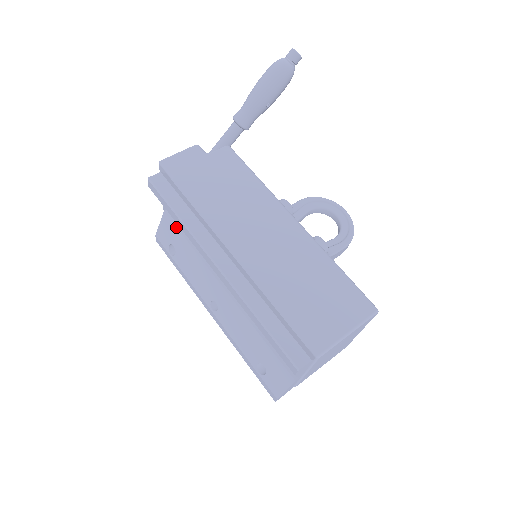
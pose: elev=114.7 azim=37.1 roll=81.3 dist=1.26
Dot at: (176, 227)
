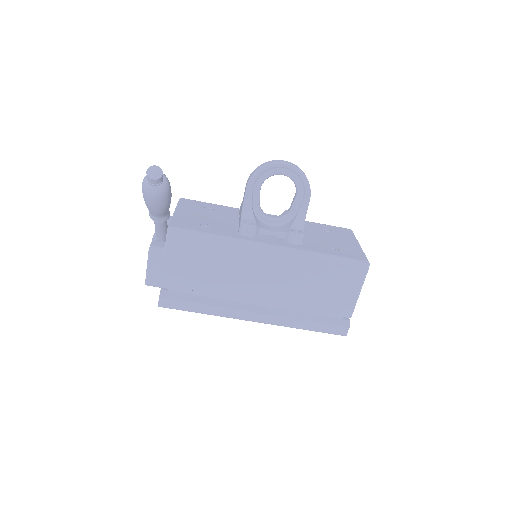
Dot at: occluded
